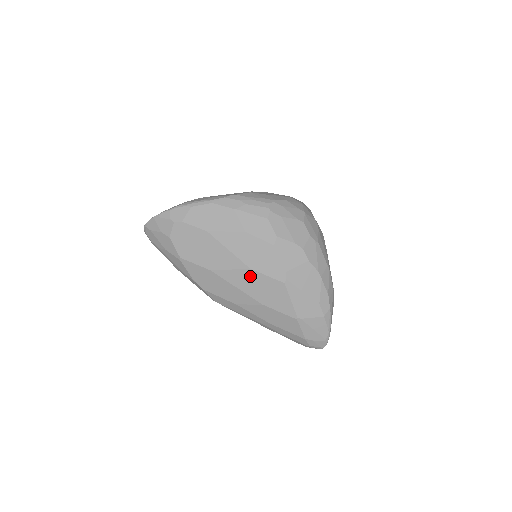
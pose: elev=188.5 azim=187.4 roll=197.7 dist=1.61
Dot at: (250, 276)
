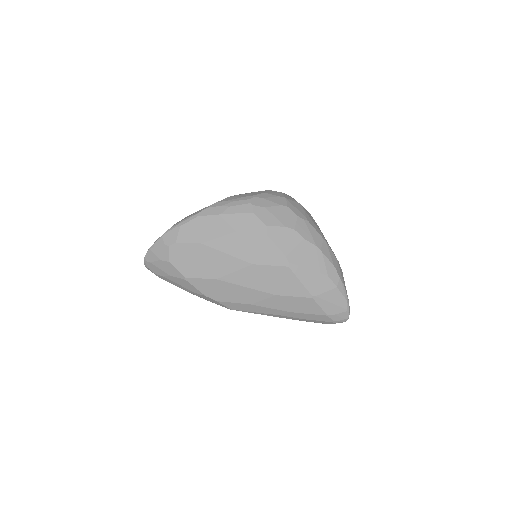
Dot at: (254, 271)
